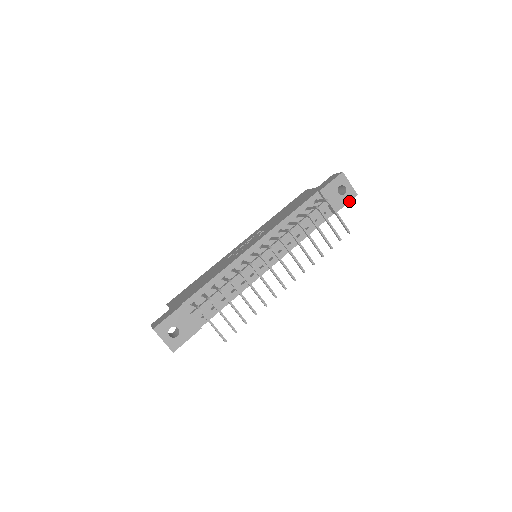
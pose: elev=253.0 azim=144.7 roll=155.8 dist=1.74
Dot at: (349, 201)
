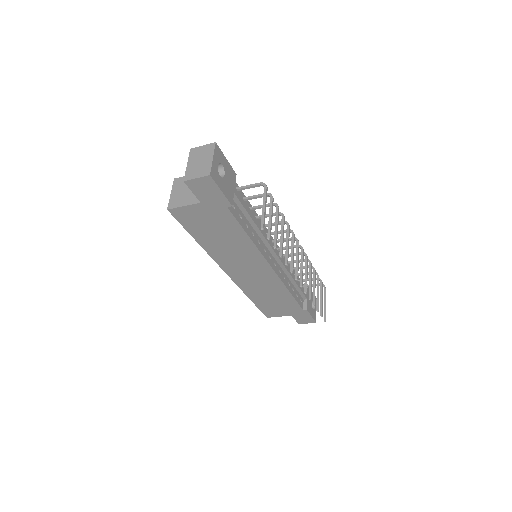
Dot at: (313, 317)
